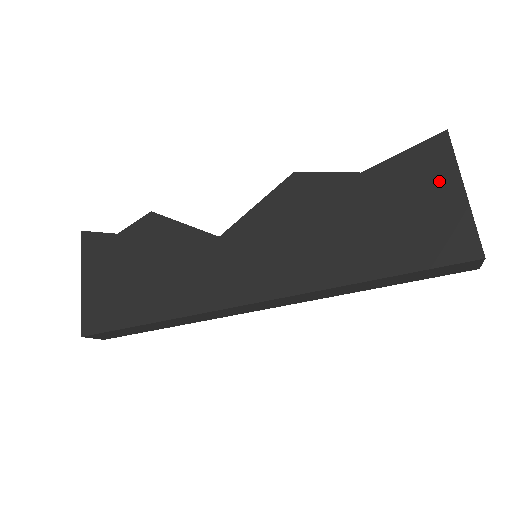
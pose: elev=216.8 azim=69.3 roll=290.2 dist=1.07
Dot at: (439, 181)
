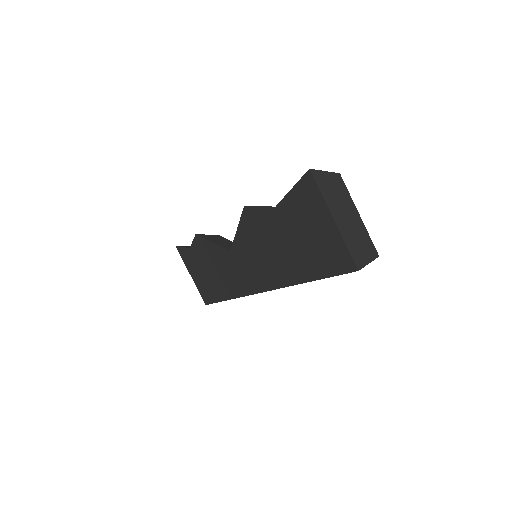
Dot at: (318, 213)
